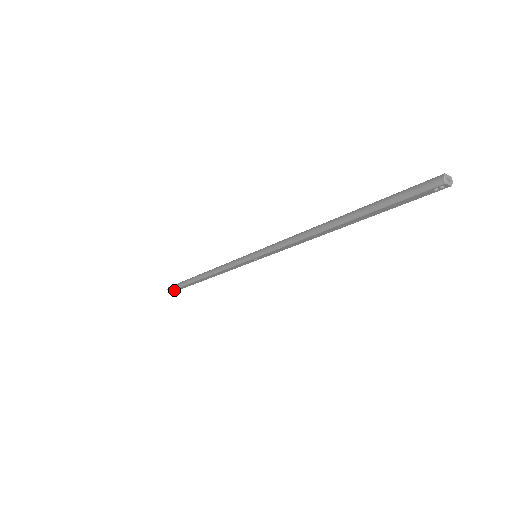
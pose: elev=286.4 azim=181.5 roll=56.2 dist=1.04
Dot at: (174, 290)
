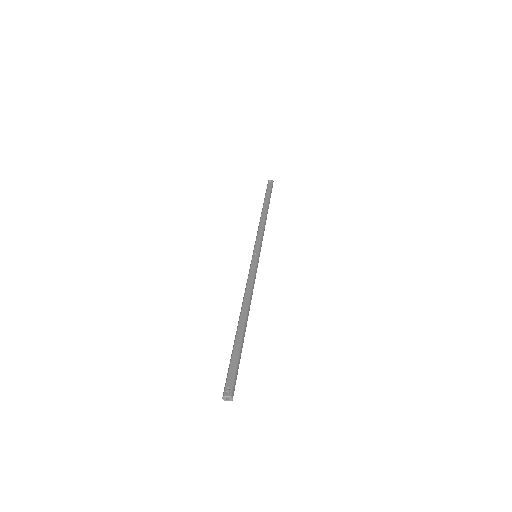
Dot at: occluded
